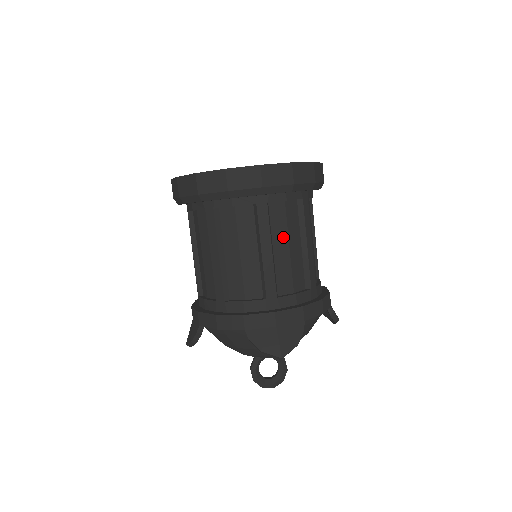
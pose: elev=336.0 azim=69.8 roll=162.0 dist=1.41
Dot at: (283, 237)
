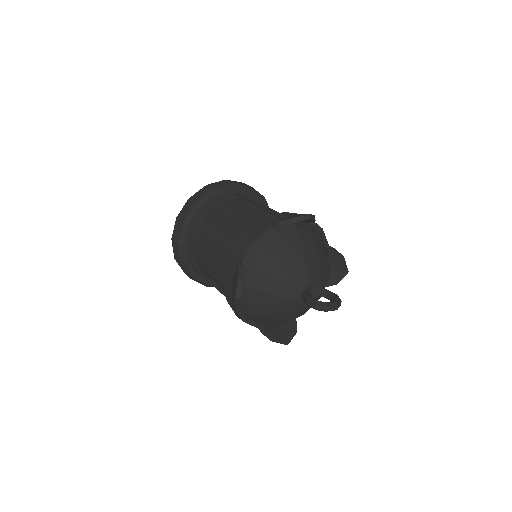
Dot at: occluded
